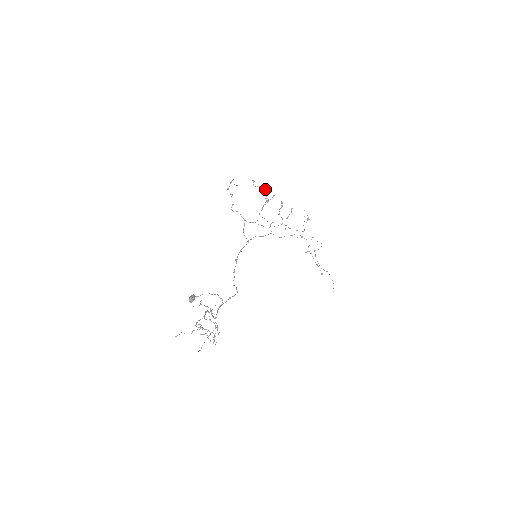
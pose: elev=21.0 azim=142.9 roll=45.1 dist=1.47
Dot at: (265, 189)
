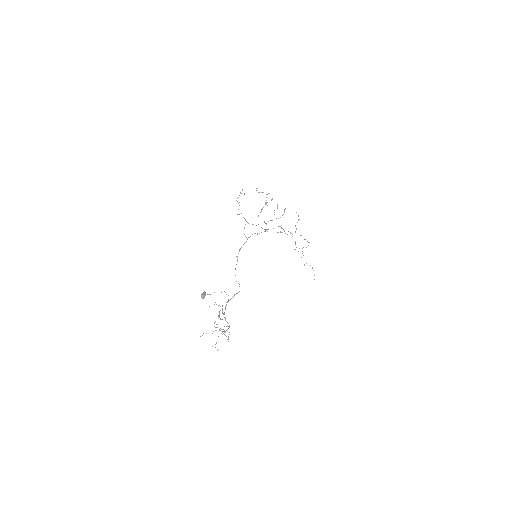
Dot at: (266, 194)
